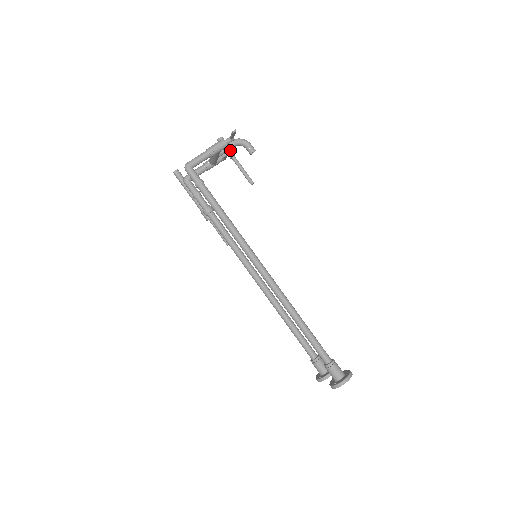
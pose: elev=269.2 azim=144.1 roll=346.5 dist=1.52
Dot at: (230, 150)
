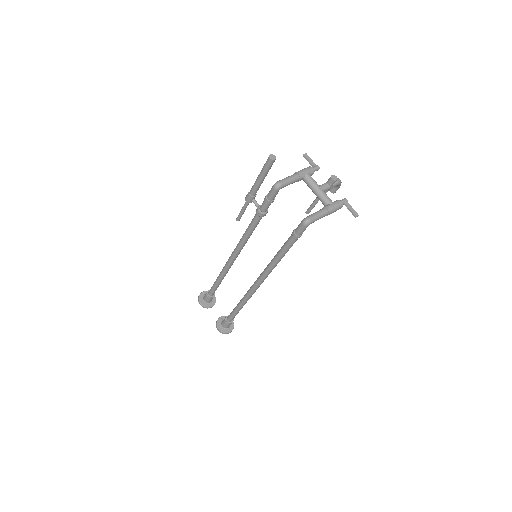
Dot at: occluded
